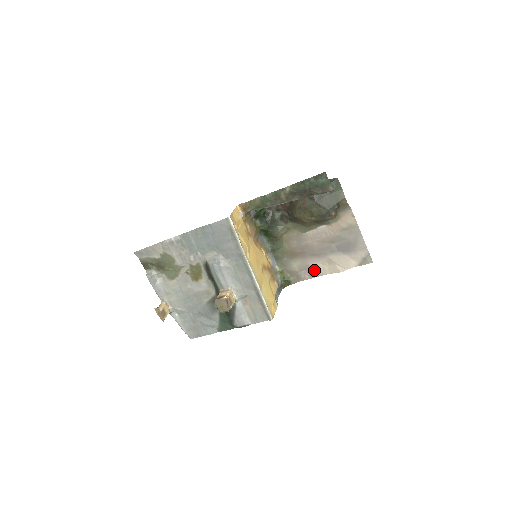
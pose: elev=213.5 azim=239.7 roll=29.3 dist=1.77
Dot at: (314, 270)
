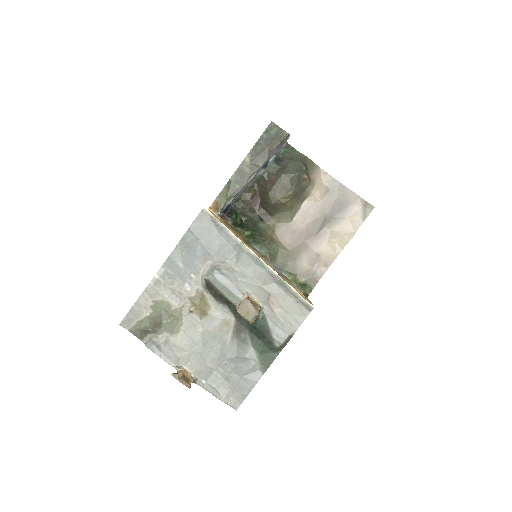
Dot at: (325, 255)
